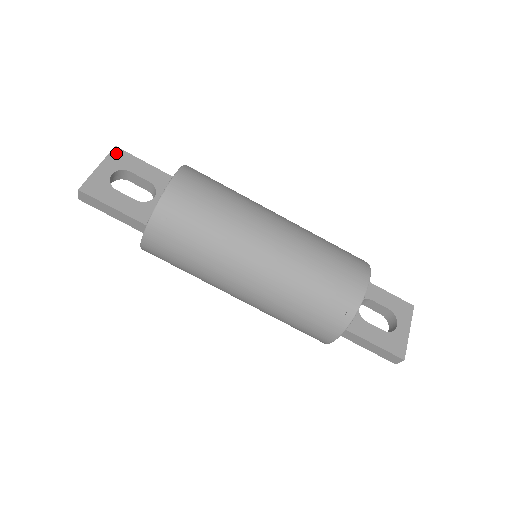
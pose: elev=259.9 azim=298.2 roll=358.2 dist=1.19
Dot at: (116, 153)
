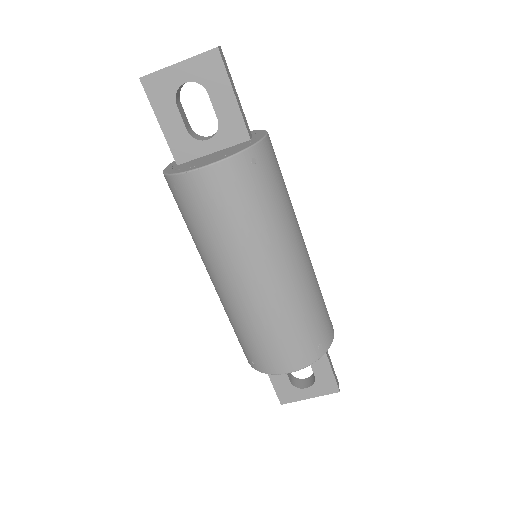
Dot at: (211, 58)
